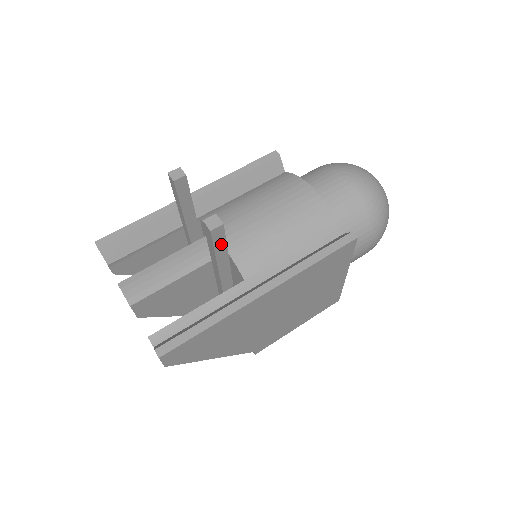
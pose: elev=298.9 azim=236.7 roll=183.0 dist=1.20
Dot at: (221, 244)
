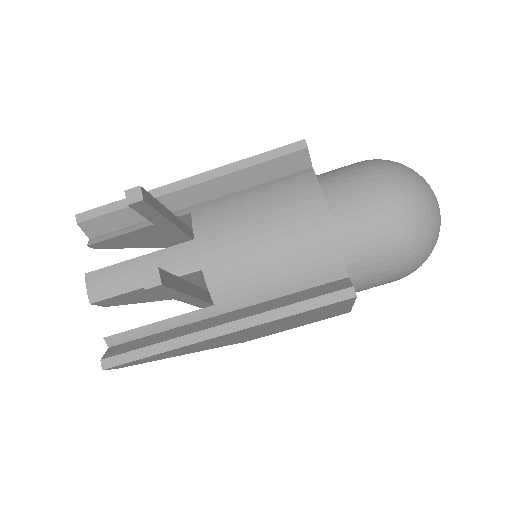
Dot at: (168, 291)
